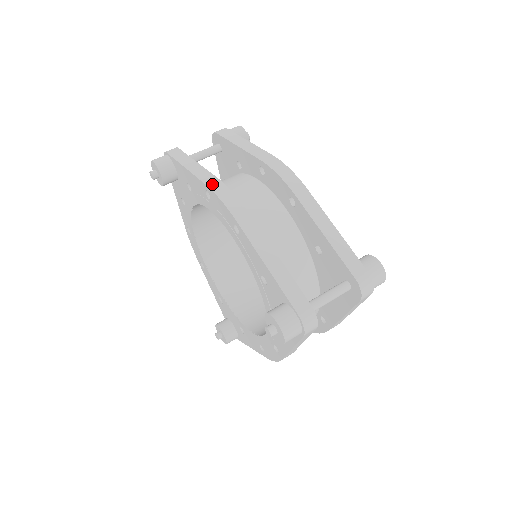
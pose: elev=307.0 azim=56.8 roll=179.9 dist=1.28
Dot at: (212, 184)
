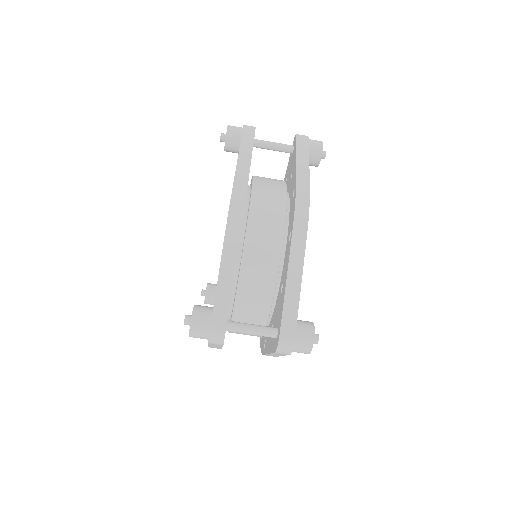
Dot at: (239, 178)
